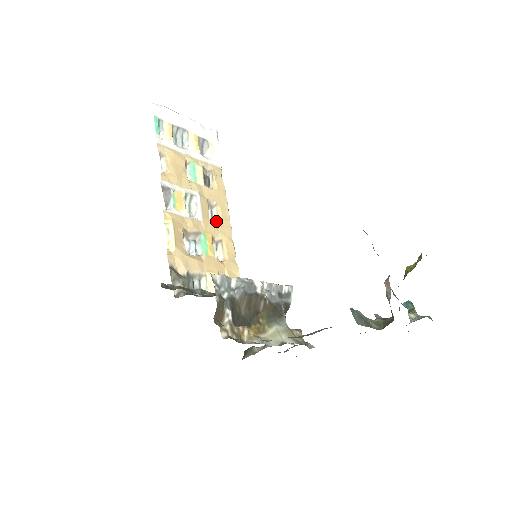
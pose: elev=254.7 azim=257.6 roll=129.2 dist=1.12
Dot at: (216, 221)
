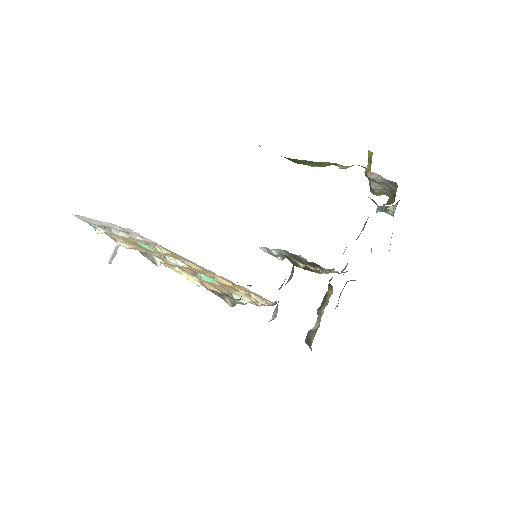
Dot at: occluded
